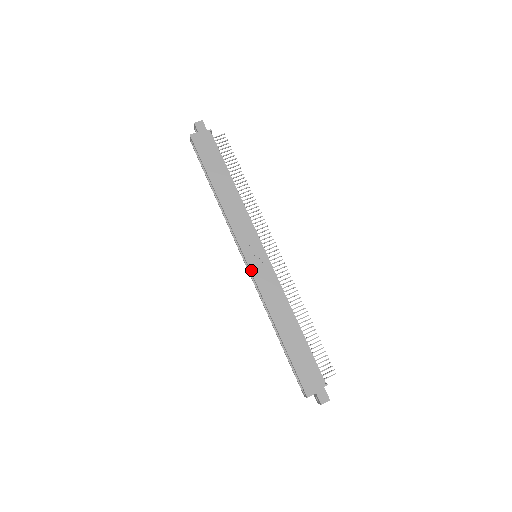
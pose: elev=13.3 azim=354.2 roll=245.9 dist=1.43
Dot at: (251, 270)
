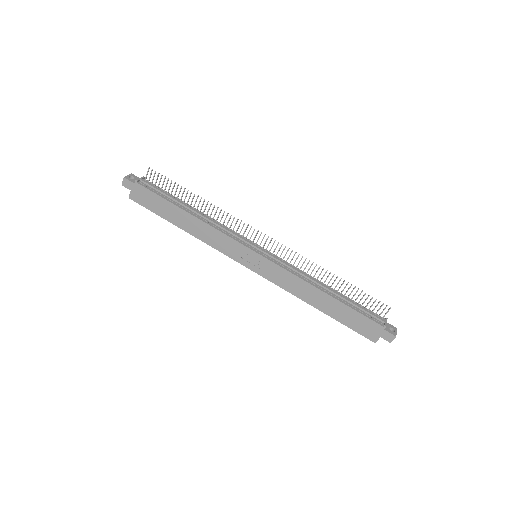
Dot at: (259, 274)
